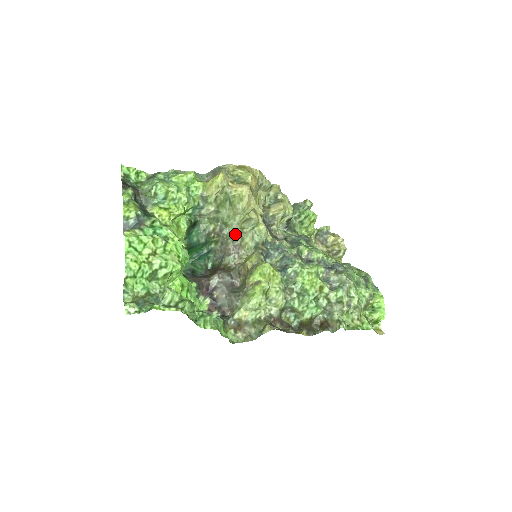
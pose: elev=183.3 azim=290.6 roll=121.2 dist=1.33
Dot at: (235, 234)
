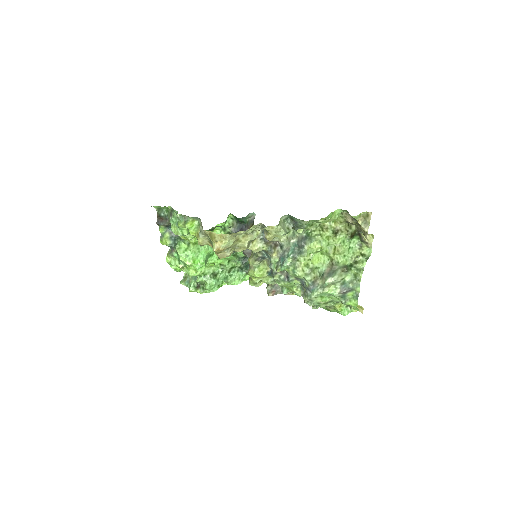
Dot at: occluded
